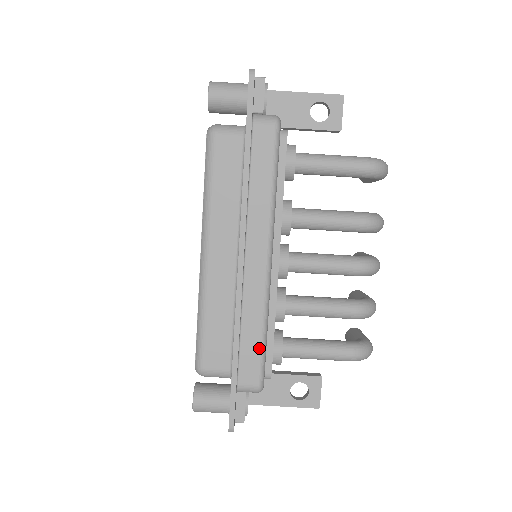
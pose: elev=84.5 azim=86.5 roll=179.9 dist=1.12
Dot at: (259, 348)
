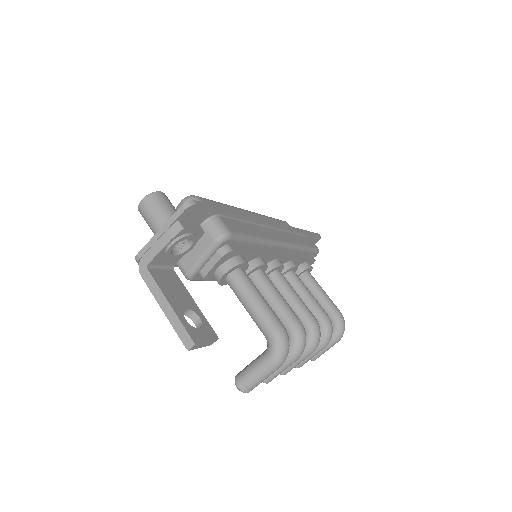
Dot at: (248, 234)
